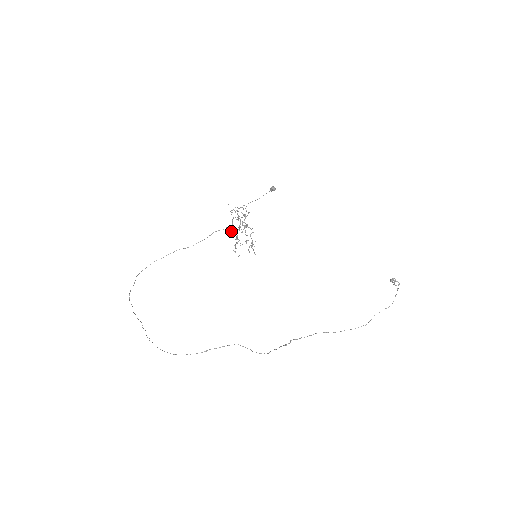
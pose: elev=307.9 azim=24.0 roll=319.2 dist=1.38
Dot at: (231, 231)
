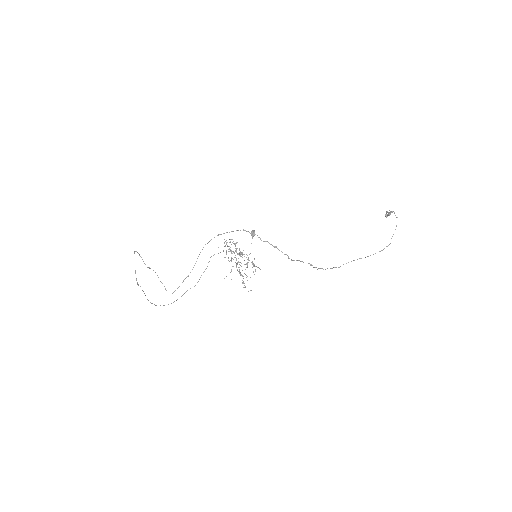
Dot at: occluded
